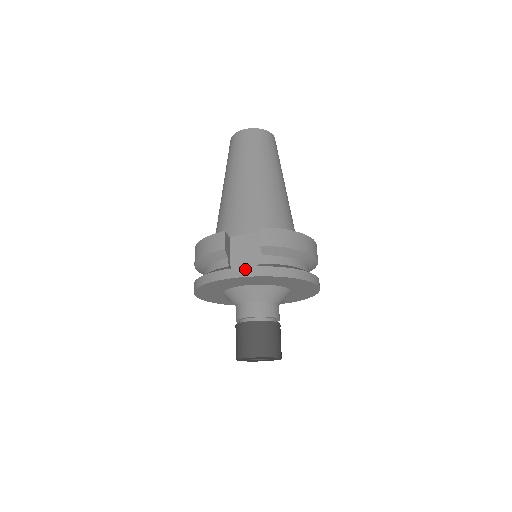
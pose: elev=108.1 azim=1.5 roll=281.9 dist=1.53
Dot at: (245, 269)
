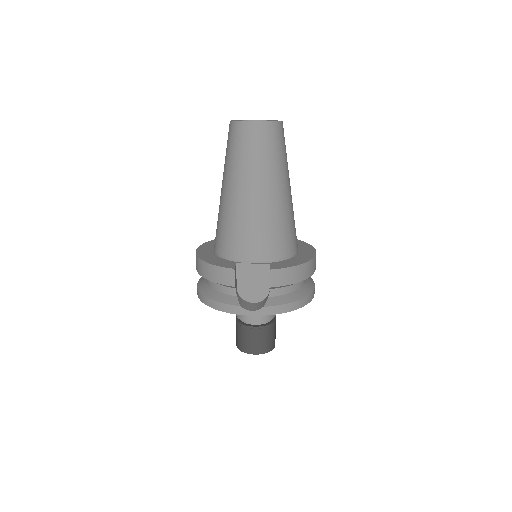
Dot at: (251, 296)
